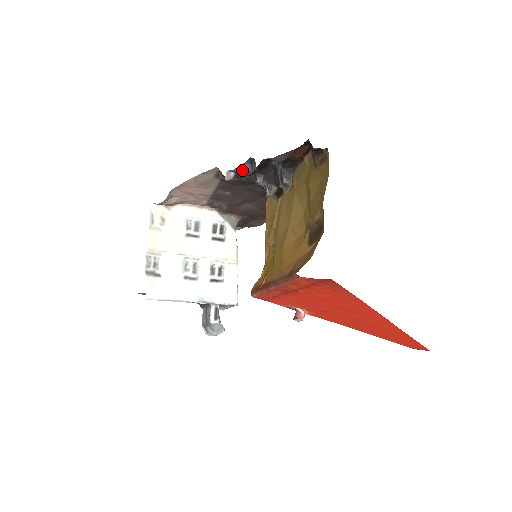
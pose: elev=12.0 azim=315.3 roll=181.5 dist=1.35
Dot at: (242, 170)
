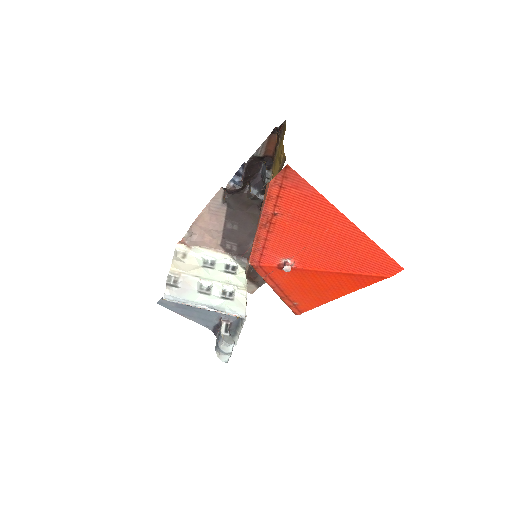
Dot at: (238, 178)
